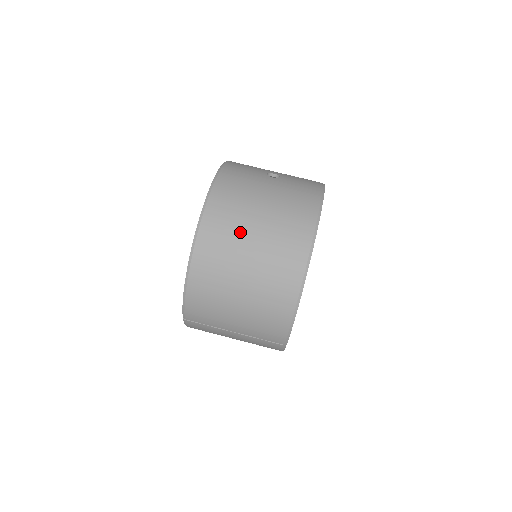
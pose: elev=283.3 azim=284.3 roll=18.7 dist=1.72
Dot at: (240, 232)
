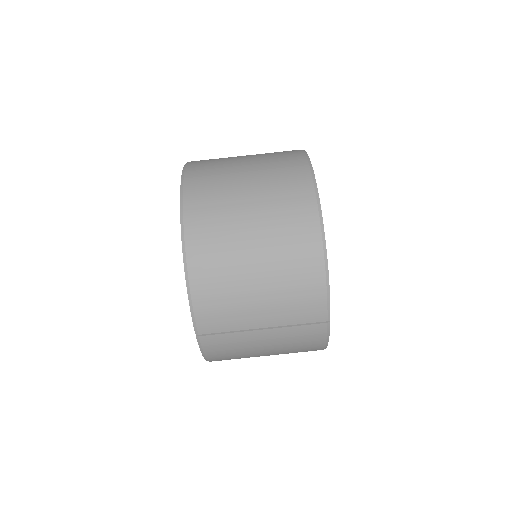
Dot at: (230, 197)
